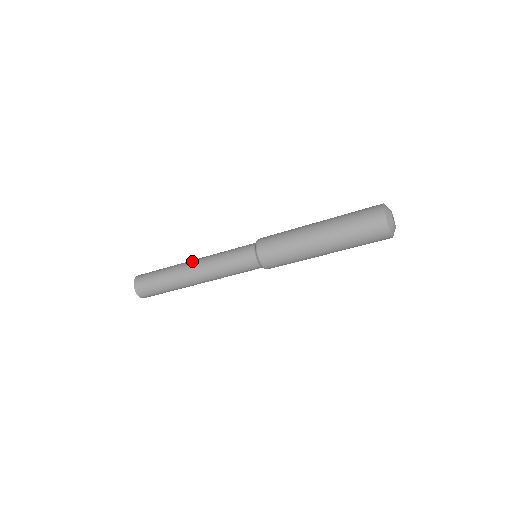
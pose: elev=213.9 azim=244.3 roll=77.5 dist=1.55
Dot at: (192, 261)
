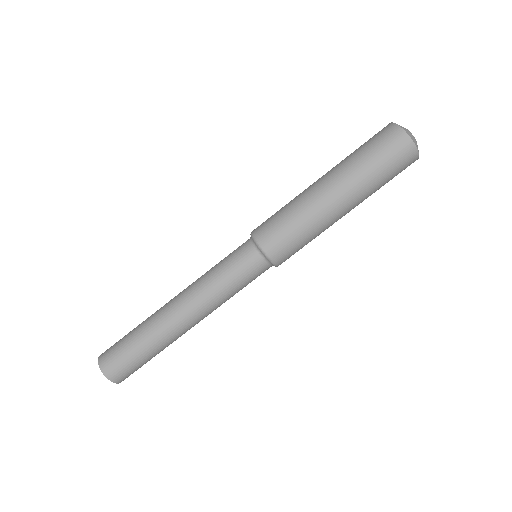
Dot at: (172, 299)
